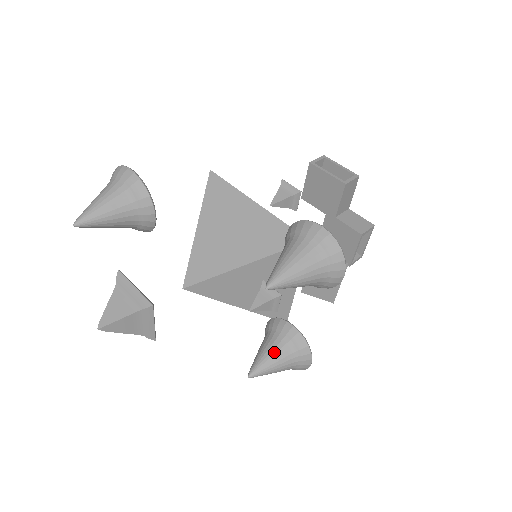
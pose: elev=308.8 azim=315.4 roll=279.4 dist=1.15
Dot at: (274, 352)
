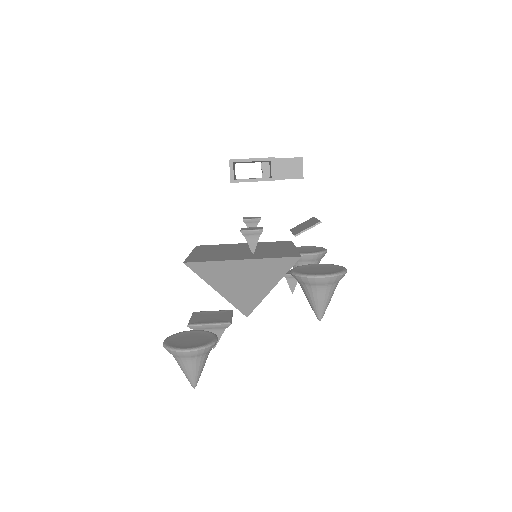
Dot at: occluded
